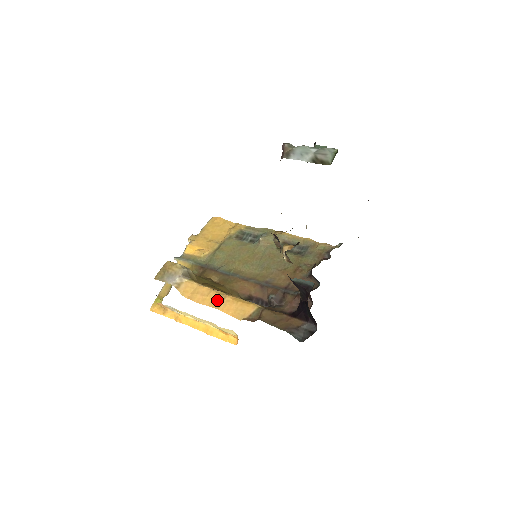
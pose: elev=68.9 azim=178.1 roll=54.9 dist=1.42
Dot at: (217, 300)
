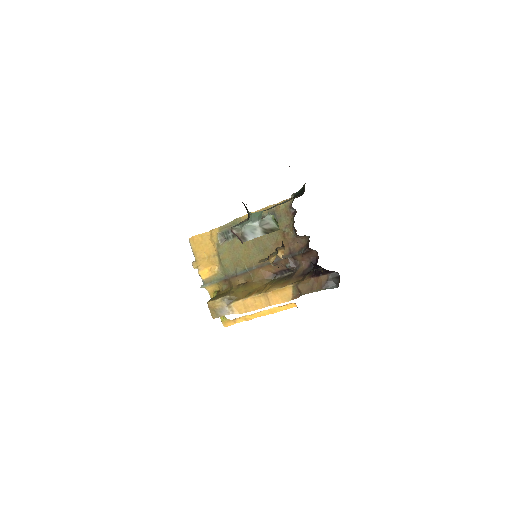
Dot at: (264, 301)
